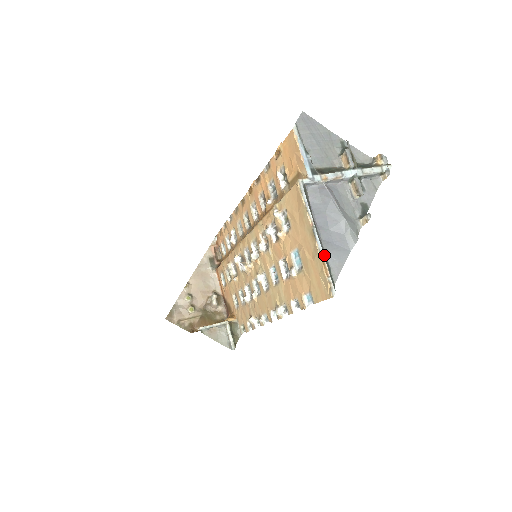
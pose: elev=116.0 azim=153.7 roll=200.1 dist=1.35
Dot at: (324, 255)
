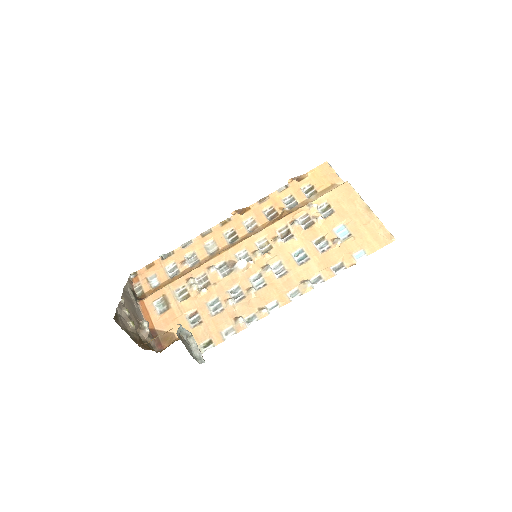
Dot at: (377, 220)
